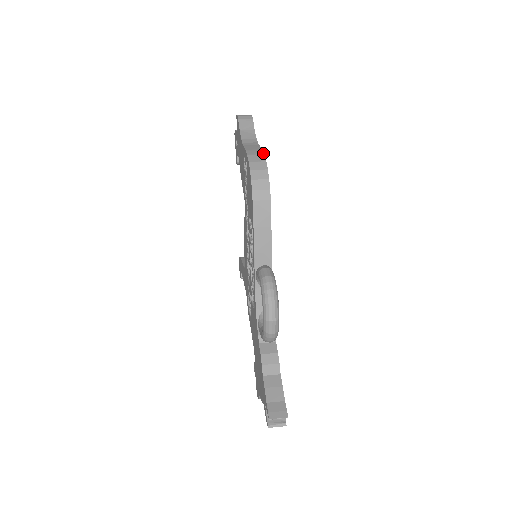
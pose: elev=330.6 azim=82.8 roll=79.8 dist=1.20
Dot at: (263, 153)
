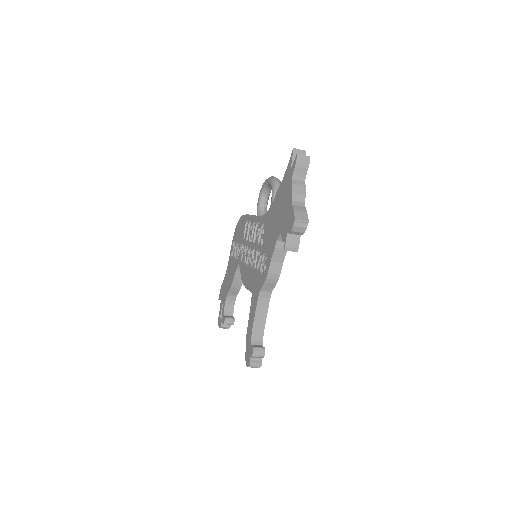
Dot at: occluded
